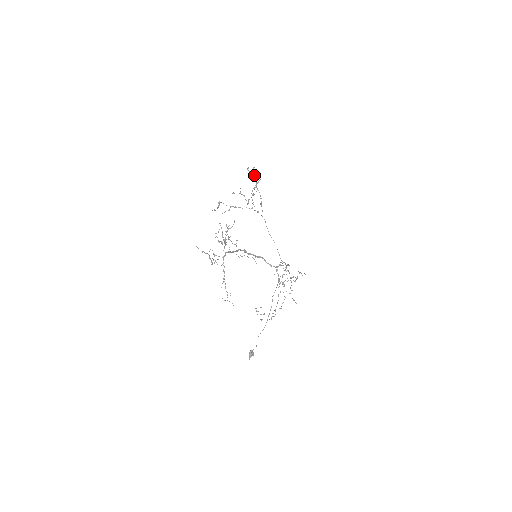
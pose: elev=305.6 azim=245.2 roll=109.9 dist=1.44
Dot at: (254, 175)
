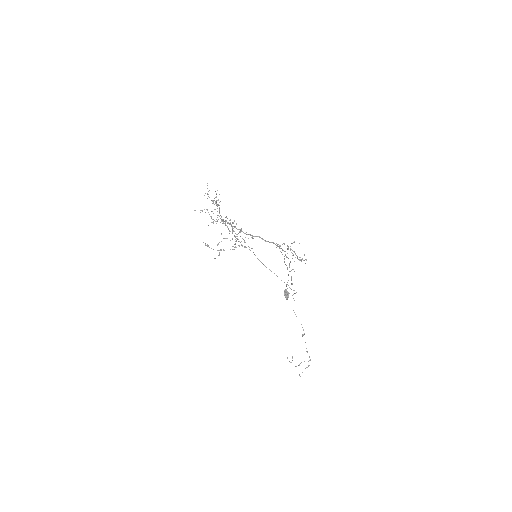
Dot at: occluded
